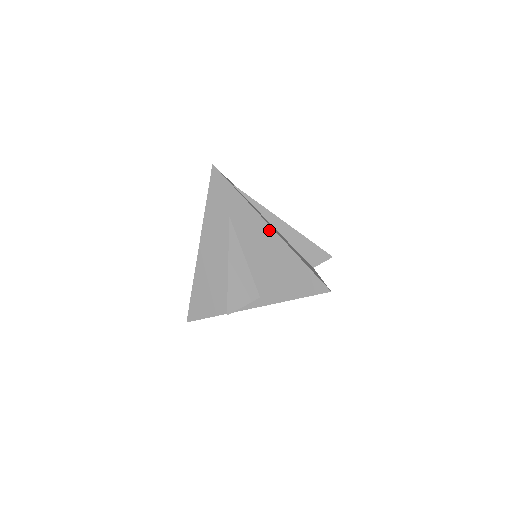
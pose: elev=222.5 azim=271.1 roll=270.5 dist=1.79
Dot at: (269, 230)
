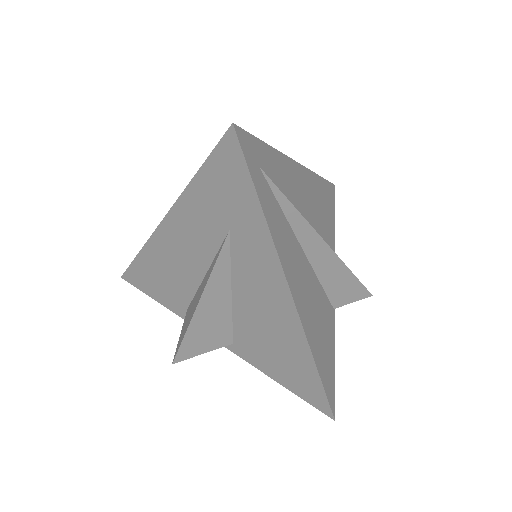
Dot at: (288, 302)
